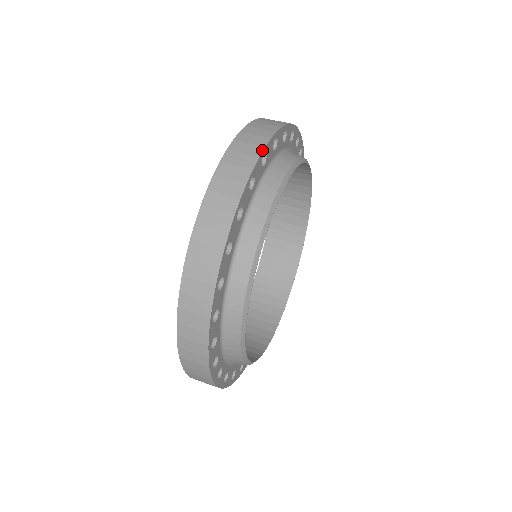
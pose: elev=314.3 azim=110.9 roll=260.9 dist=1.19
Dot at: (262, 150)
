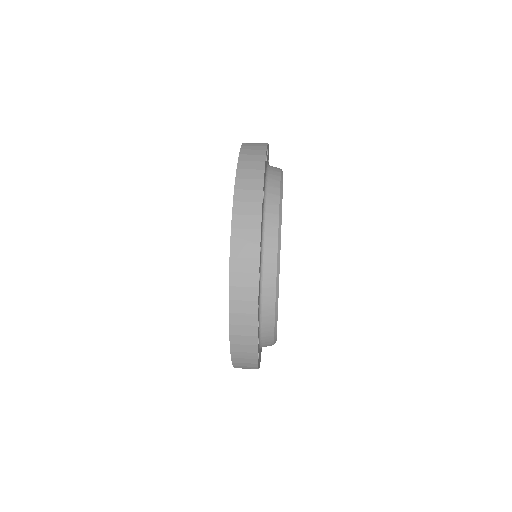
Dot at: (265, 152)
